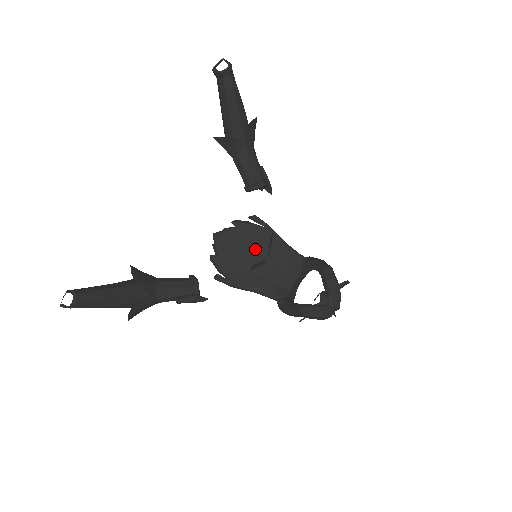
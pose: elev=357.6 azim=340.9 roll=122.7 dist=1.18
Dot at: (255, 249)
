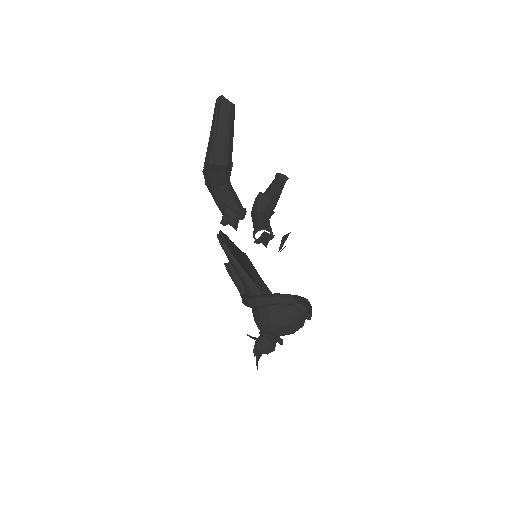
Dot at: (244, 261)
